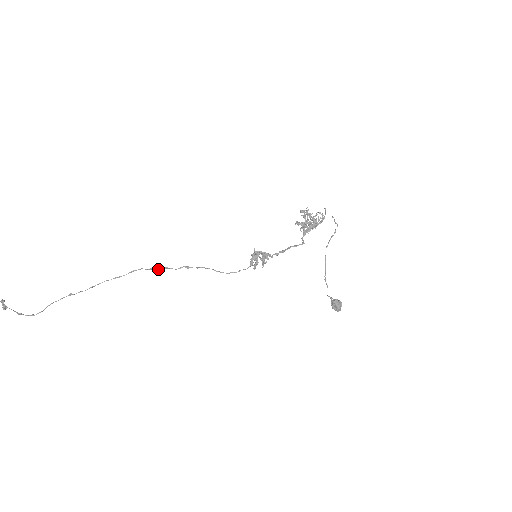
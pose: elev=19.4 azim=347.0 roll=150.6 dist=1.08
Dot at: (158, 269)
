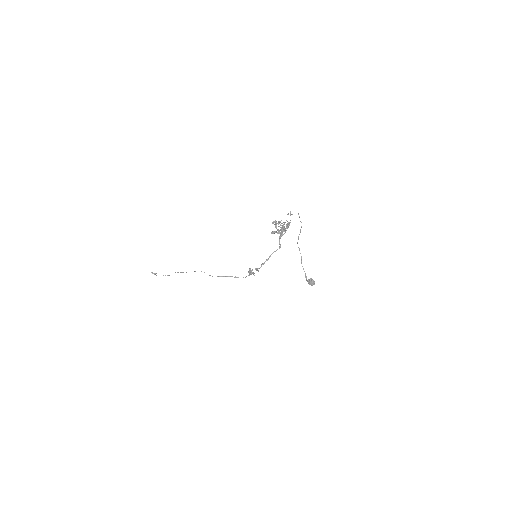
Dot at: occluded
